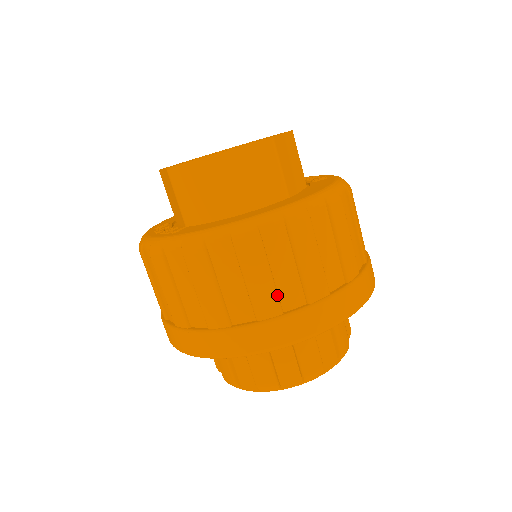
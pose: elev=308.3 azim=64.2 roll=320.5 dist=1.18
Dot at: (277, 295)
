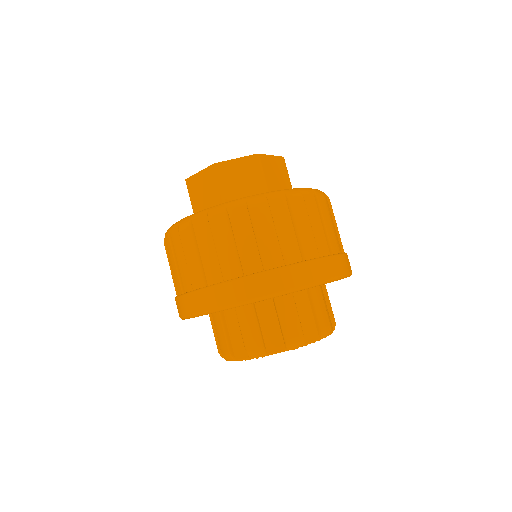
Dot at: (315, 242)
